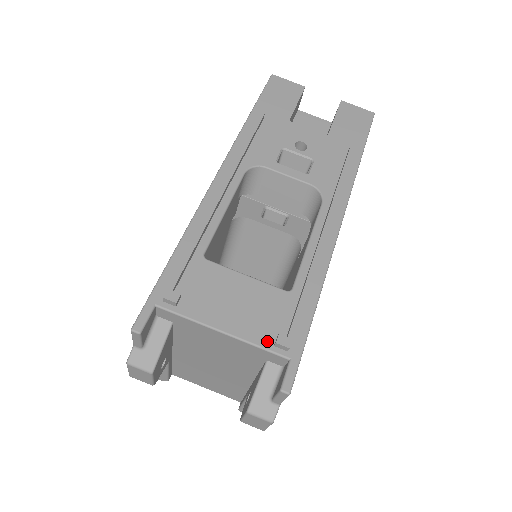
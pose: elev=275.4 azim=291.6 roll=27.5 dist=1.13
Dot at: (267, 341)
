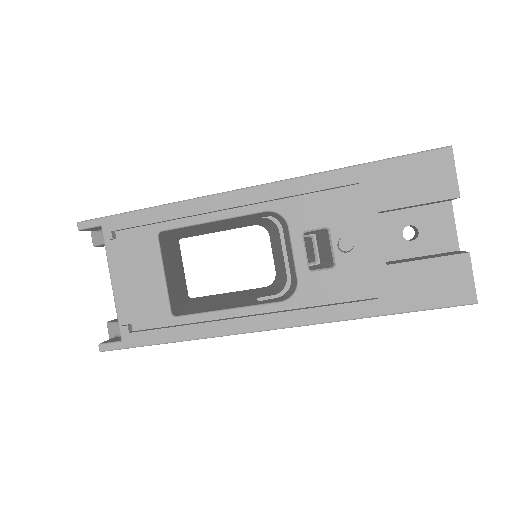
Dot at: (124, 318)
